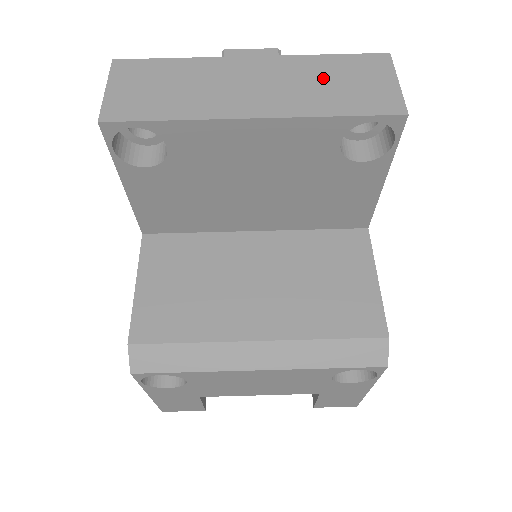
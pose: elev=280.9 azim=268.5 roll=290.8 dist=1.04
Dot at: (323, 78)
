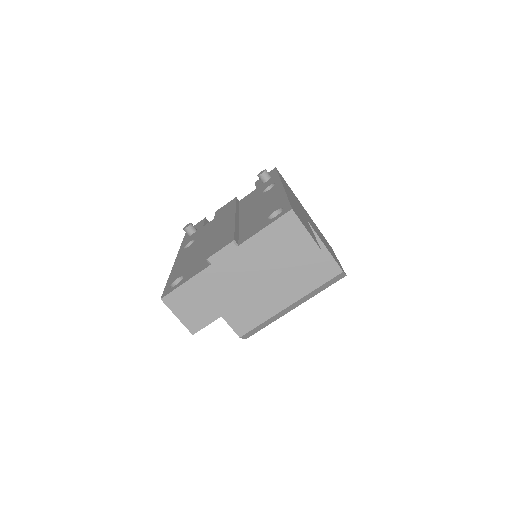
Dot at: (269, 250)
